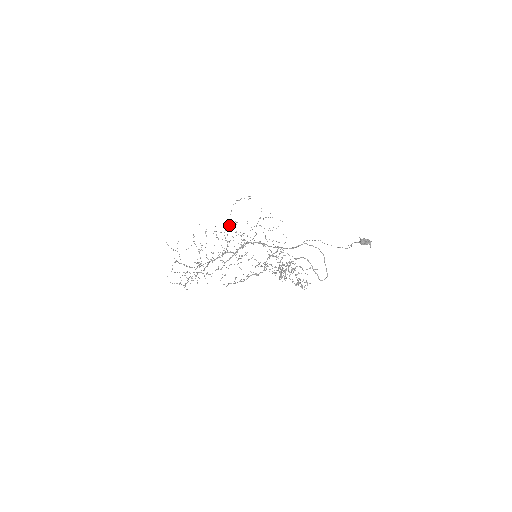
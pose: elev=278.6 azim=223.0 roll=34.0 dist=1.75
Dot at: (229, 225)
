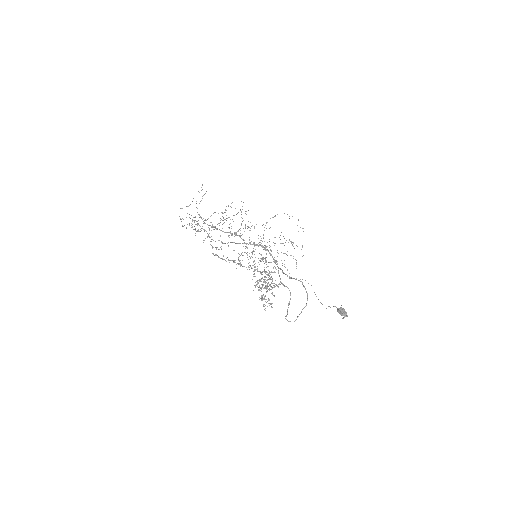
Dot at: occluded
